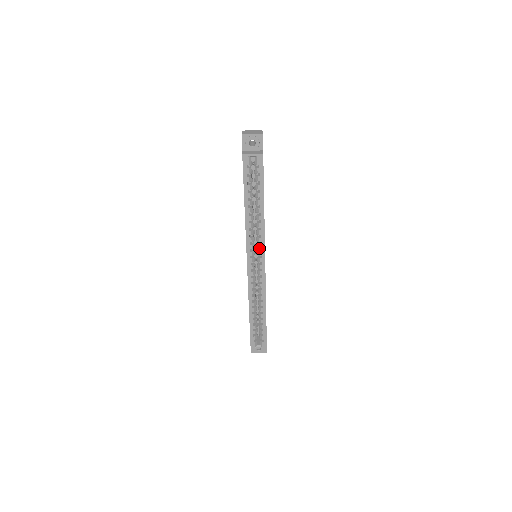
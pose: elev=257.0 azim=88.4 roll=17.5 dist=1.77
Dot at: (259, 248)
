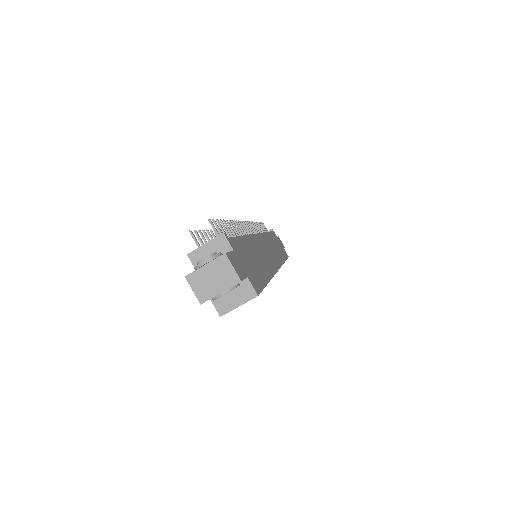
Dot at: occluded
